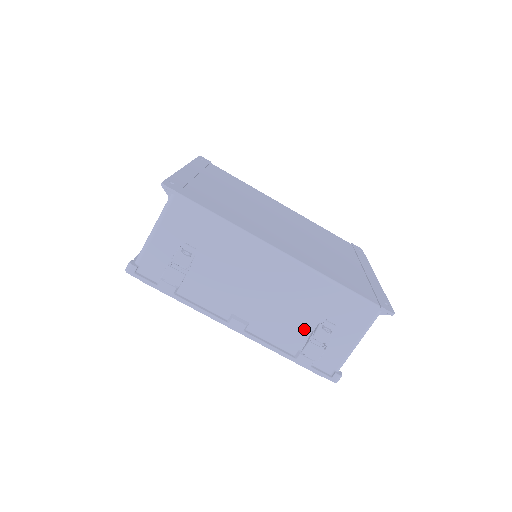
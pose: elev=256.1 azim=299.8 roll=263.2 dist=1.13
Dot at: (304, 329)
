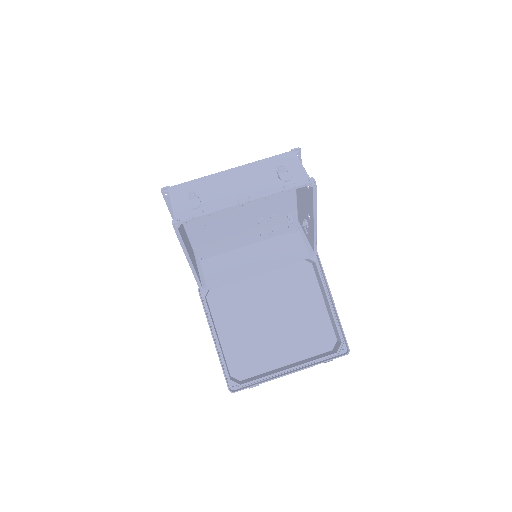
Dot at: (274, 180)
